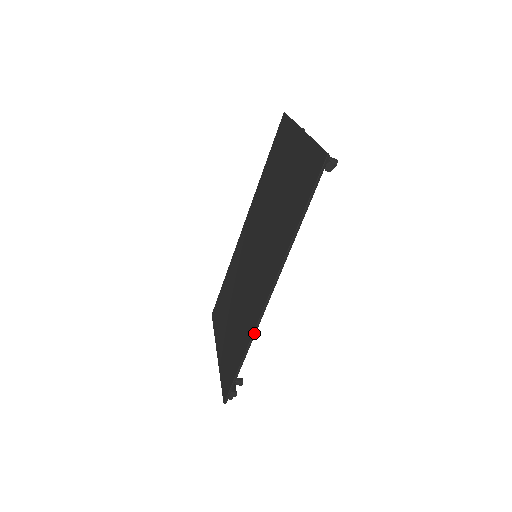
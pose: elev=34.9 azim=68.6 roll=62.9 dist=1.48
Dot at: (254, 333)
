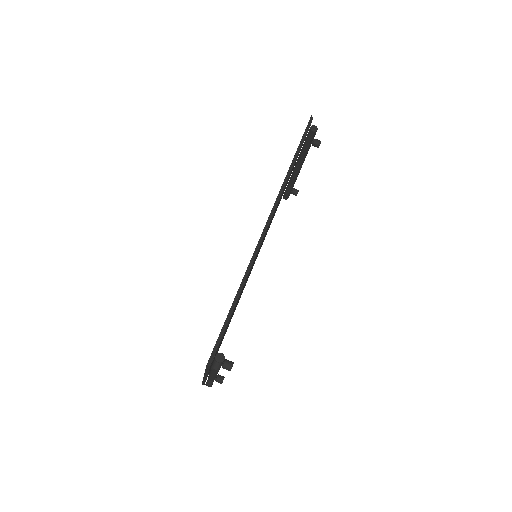
Dot at: (250, 264)
